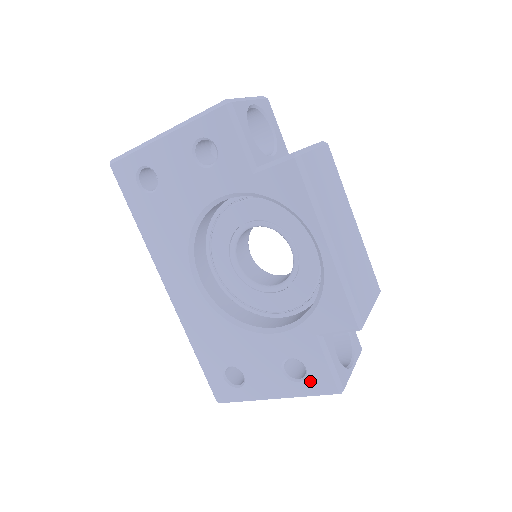
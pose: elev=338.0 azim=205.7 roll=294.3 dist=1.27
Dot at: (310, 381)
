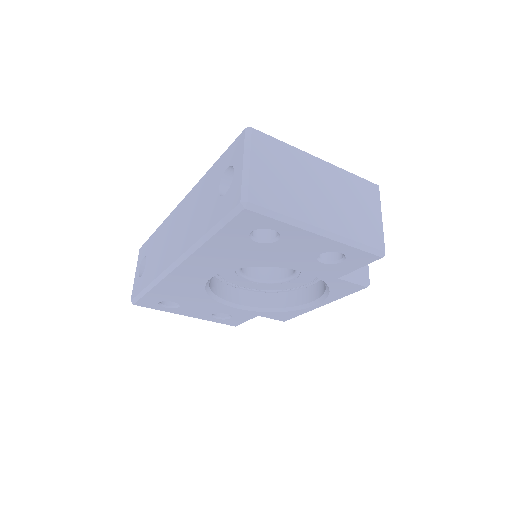
Dot at: (225, 321)
